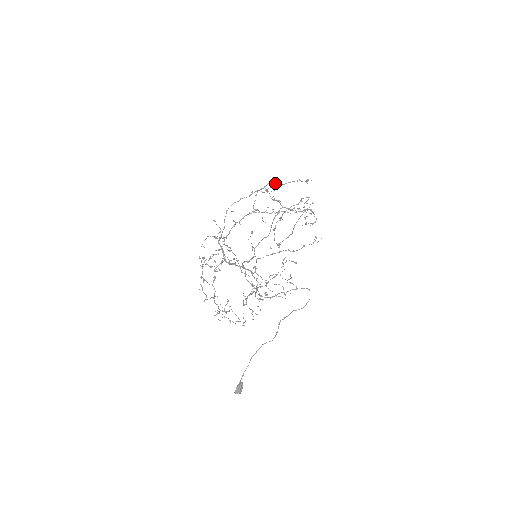
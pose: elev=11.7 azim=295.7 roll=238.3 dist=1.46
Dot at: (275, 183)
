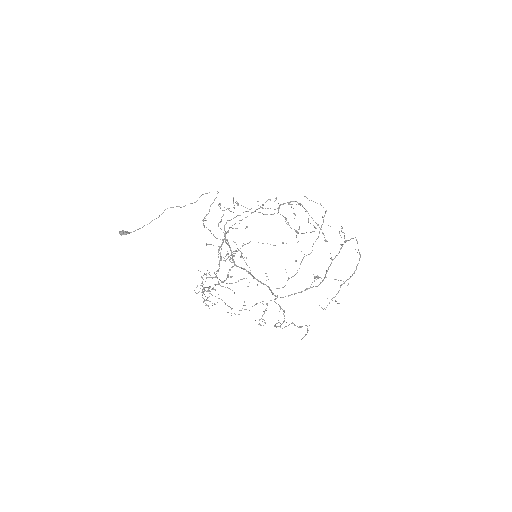
Dot at: occluded
